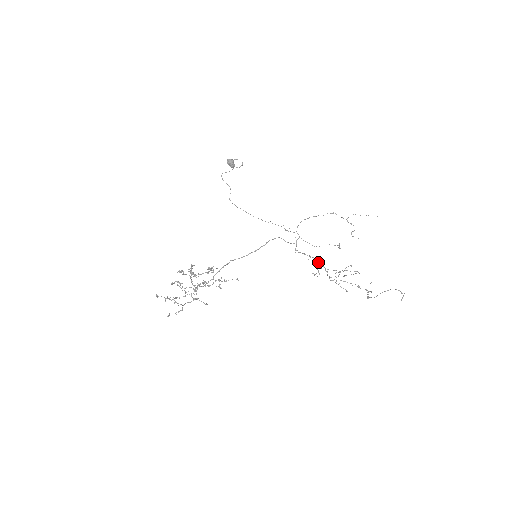
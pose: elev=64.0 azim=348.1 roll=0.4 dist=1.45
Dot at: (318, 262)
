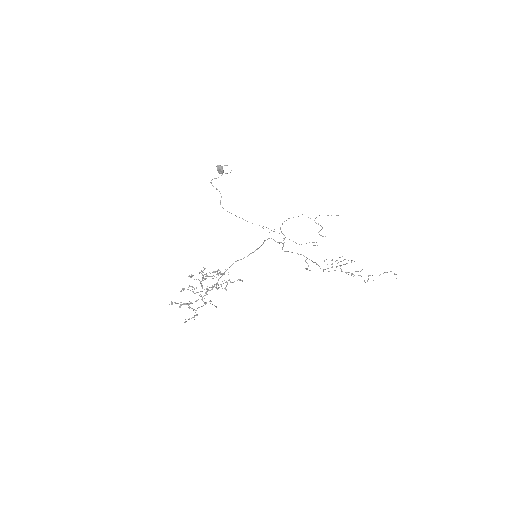
Dot at: (307, 258)
